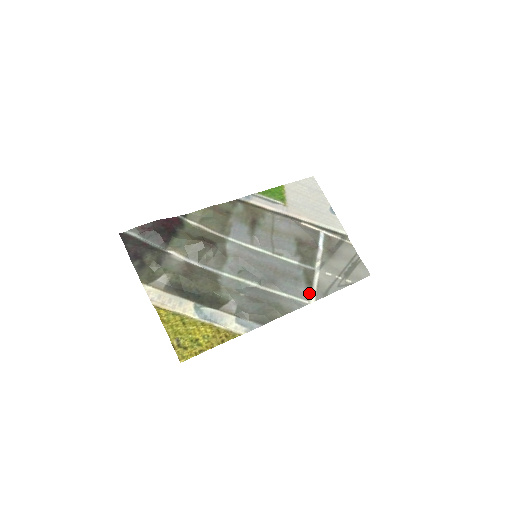
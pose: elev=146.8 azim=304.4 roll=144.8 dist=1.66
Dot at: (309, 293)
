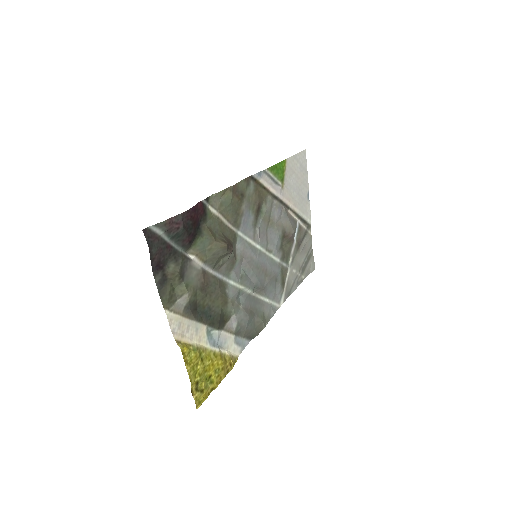
Dot at: (281, 295)
